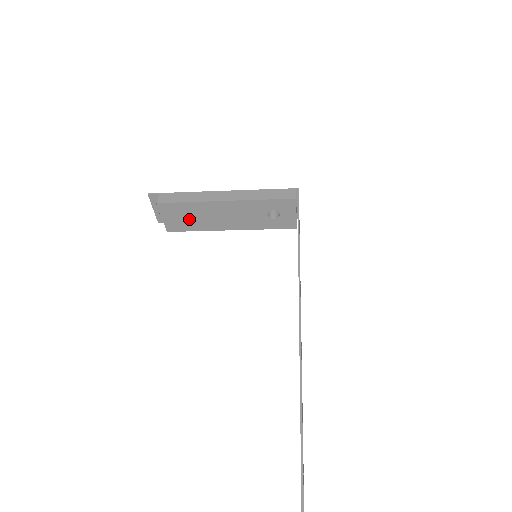
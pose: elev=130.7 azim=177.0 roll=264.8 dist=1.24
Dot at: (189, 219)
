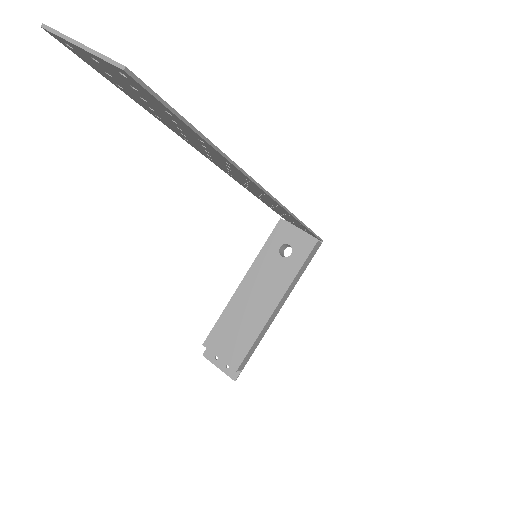
Dot at: (237, 334)
